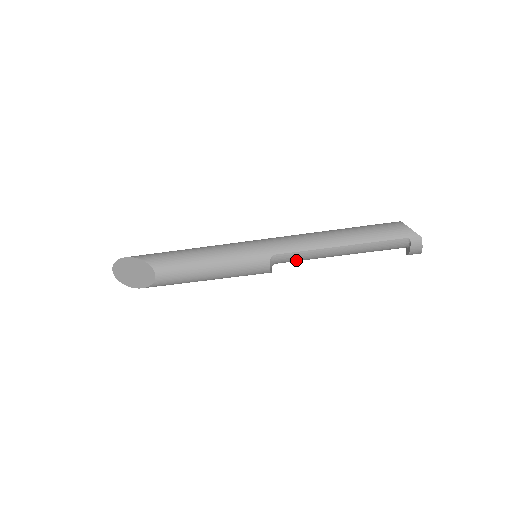
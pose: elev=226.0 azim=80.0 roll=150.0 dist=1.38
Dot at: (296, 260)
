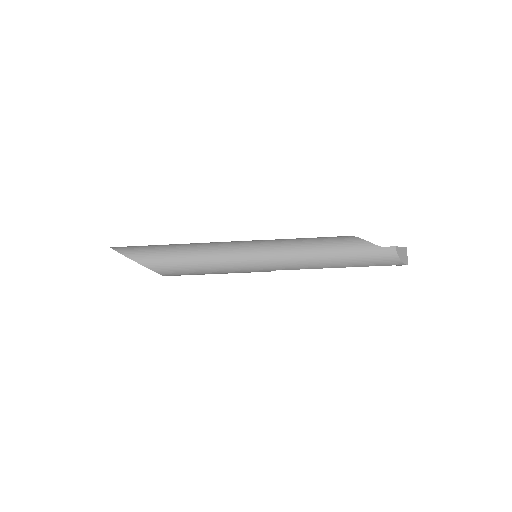
Dot at: occluded
